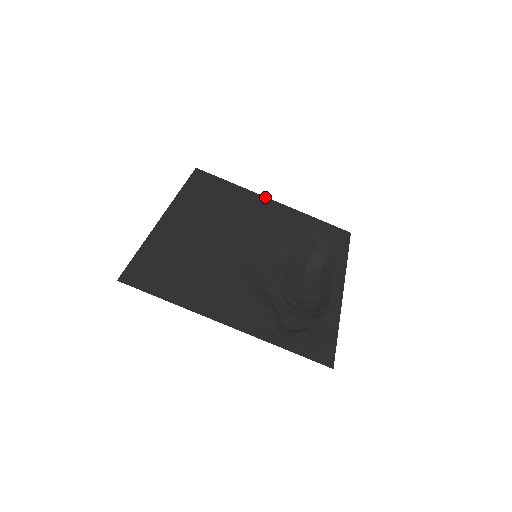
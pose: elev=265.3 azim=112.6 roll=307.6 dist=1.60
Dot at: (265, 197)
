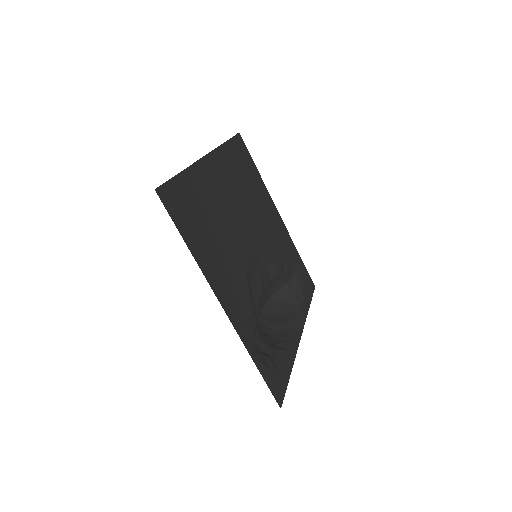
Dot at: (275, 206)
